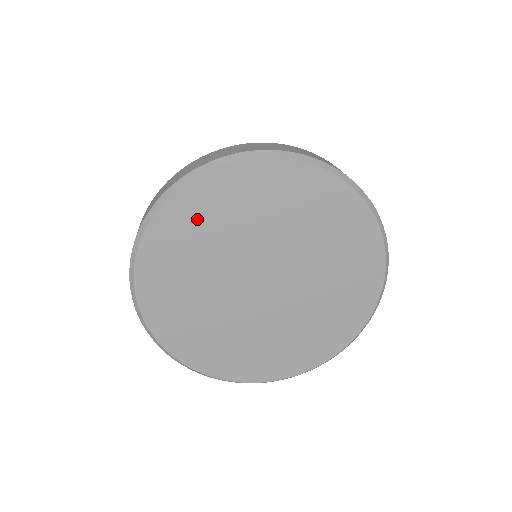
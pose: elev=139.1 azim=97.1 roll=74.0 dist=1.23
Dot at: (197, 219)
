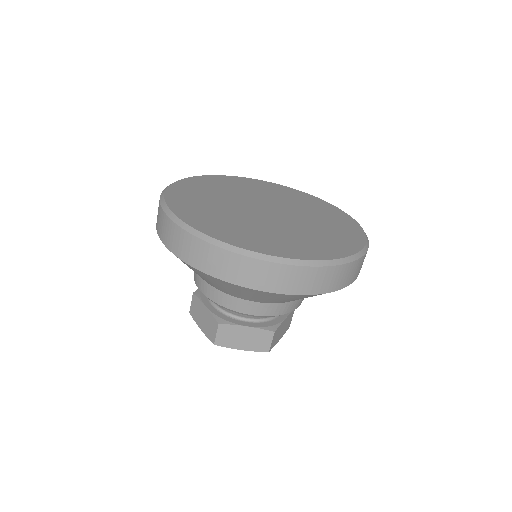
Dot at: (198, 189)
